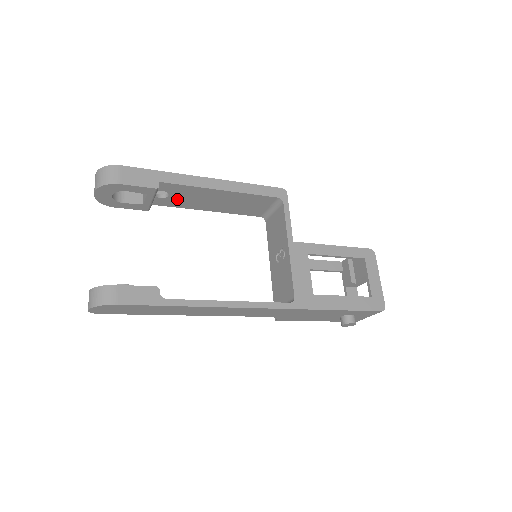
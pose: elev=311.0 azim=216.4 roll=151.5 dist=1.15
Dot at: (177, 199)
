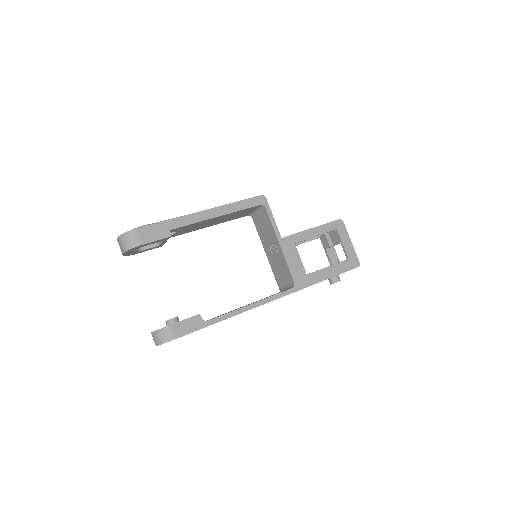
Dot at: (183, 231)
